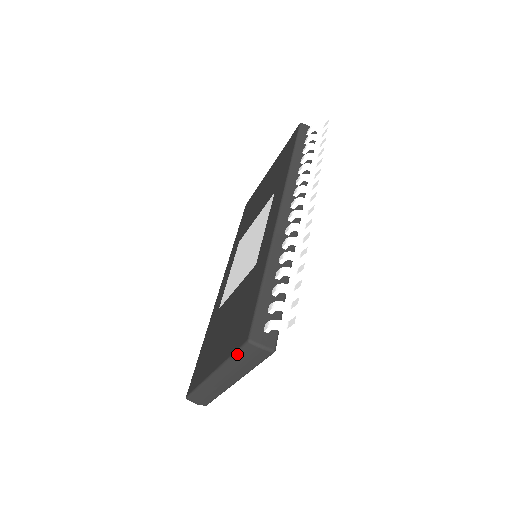
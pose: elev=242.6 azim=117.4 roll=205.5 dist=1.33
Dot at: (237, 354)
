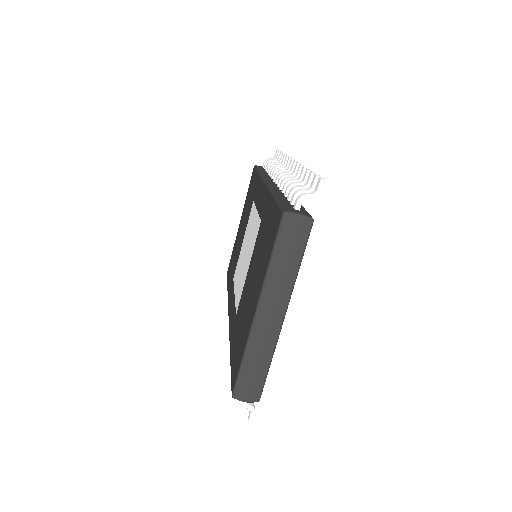
Dot at: (277, 246)
